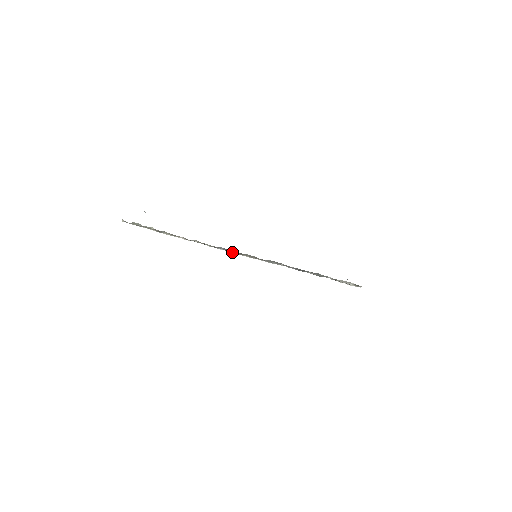
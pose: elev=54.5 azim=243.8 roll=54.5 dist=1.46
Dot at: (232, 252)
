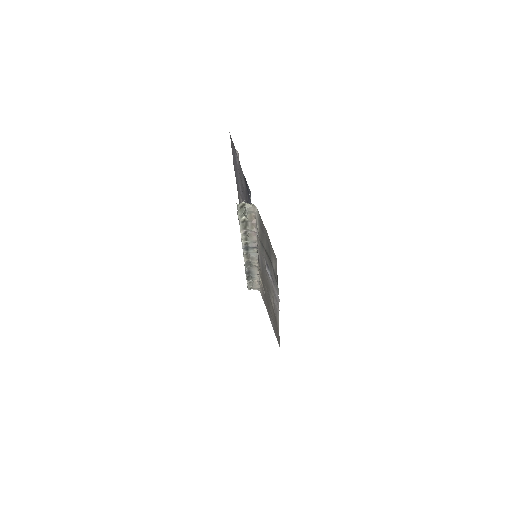
Dot at: (244, 251)
